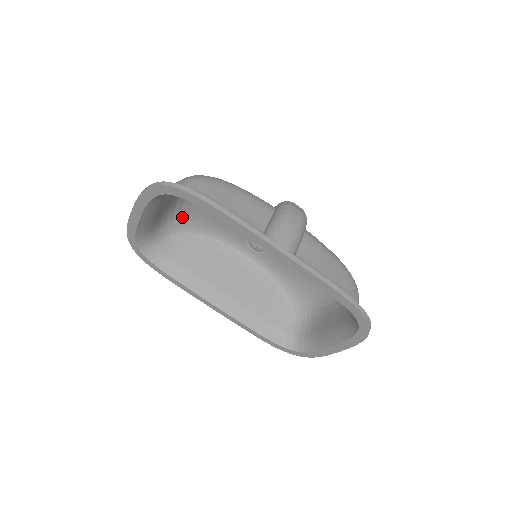
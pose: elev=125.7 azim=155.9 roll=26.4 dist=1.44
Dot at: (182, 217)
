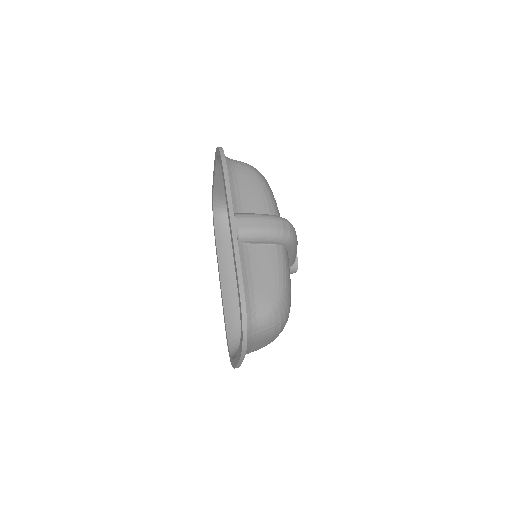
Dot at: occluded
